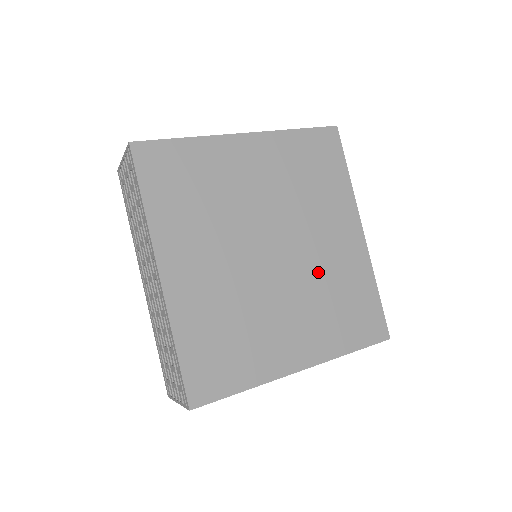
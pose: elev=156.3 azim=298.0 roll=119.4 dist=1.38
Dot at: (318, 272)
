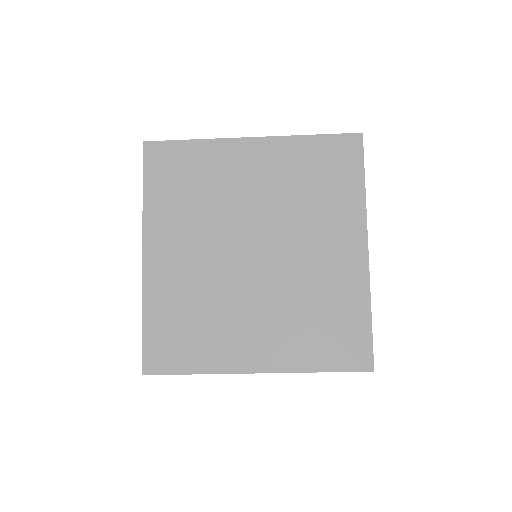
Dot at: (300, 282)
